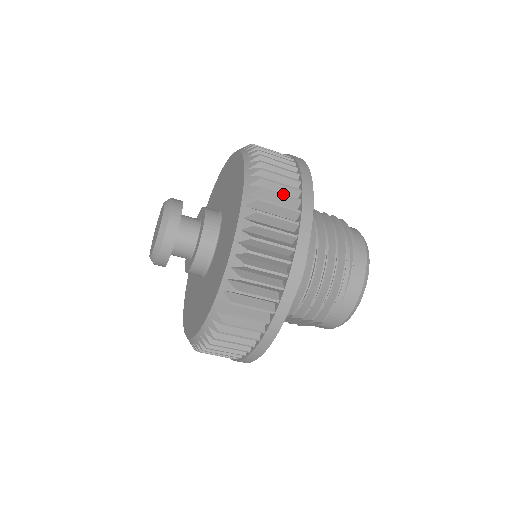
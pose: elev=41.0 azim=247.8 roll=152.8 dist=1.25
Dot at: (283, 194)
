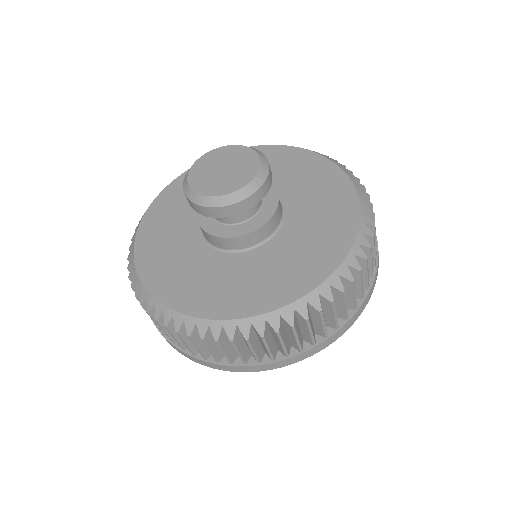
Dot at: occluded
